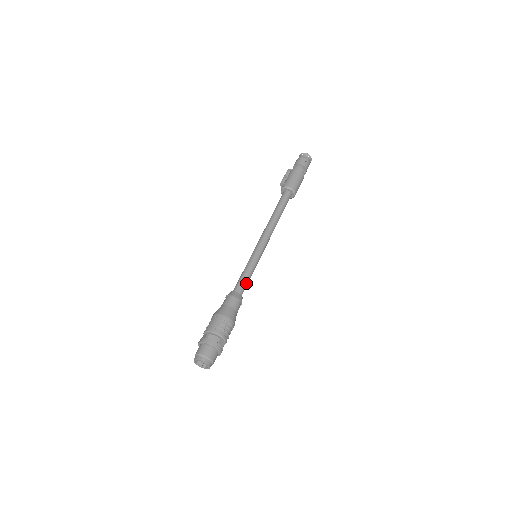
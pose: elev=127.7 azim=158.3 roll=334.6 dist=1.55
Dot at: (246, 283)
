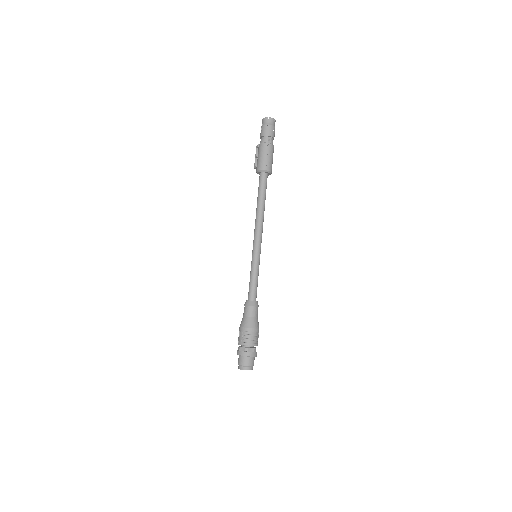
Dot at: (255, 287)
